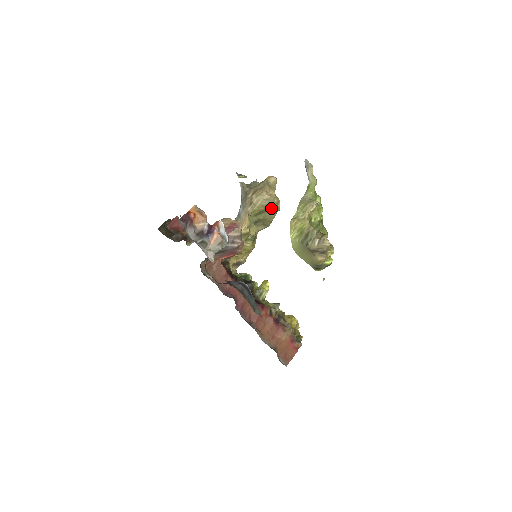
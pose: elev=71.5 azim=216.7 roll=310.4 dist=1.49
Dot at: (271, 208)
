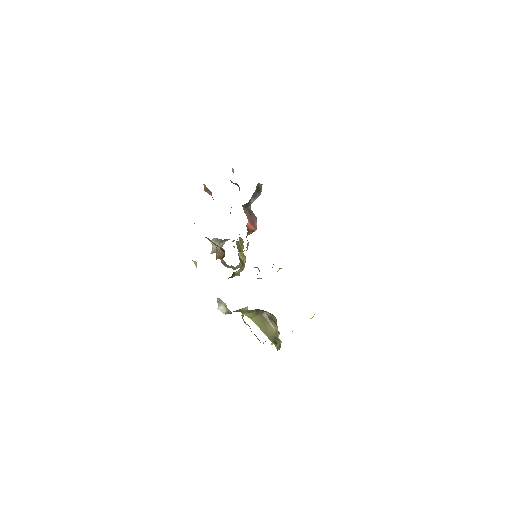
Dot at: occluded
